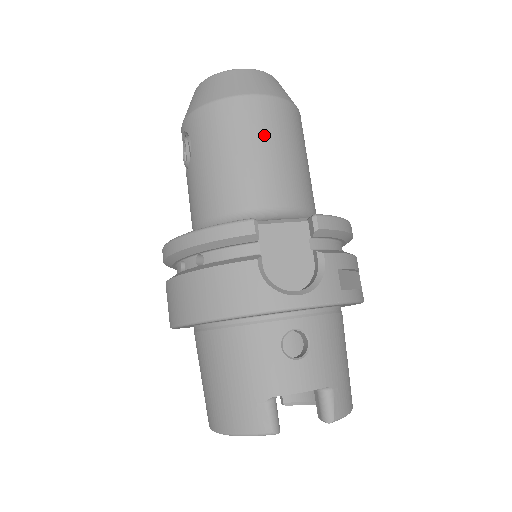
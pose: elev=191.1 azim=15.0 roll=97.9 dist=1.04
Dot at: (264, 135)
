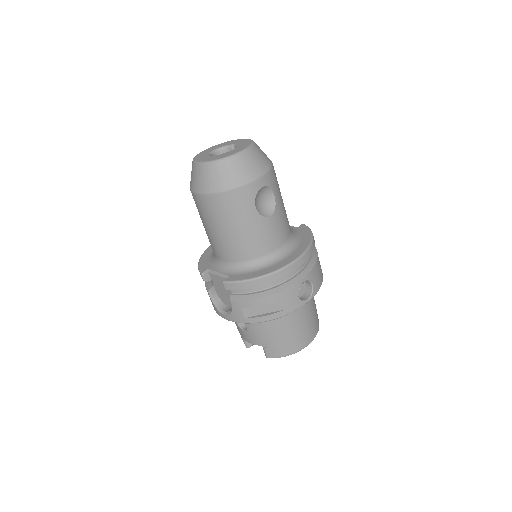
Dot at: (208, 219)
